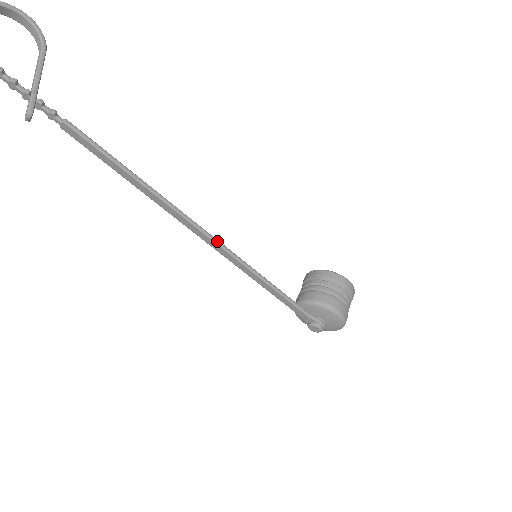
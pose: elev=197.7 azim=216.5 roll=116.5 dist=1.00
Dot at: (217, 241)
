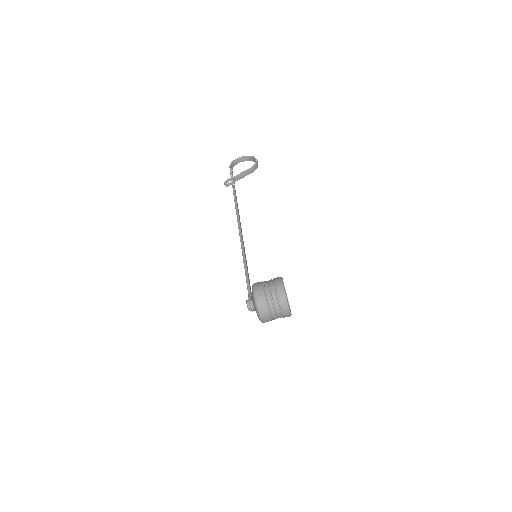
Dot at: (241, 238)
